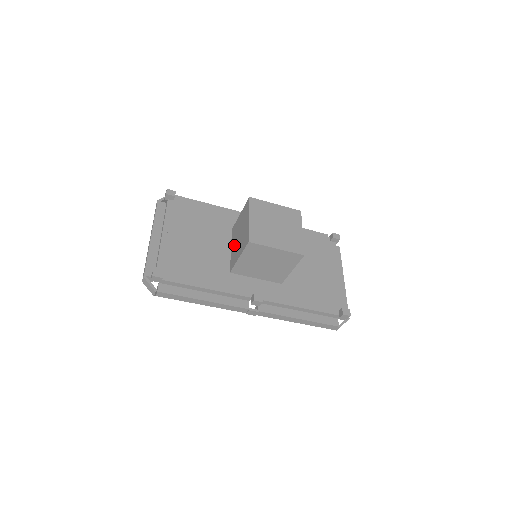
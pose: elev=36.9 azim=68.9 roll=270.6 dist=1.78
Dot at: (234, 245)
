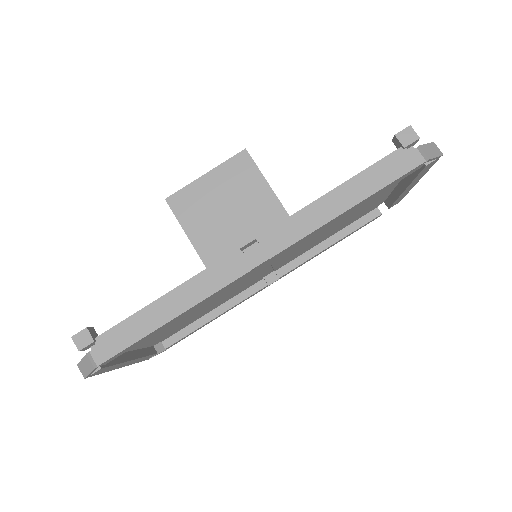
Dot at: occluded
